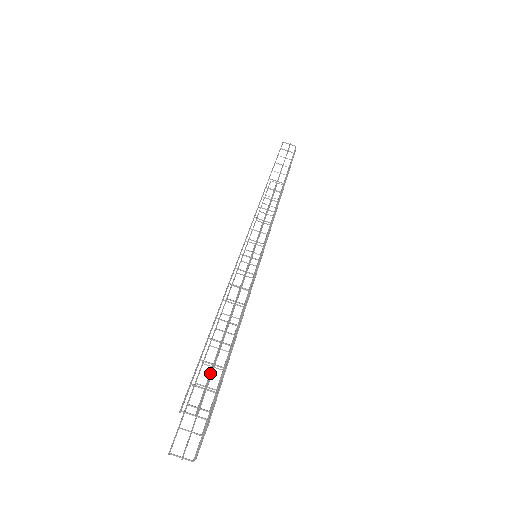
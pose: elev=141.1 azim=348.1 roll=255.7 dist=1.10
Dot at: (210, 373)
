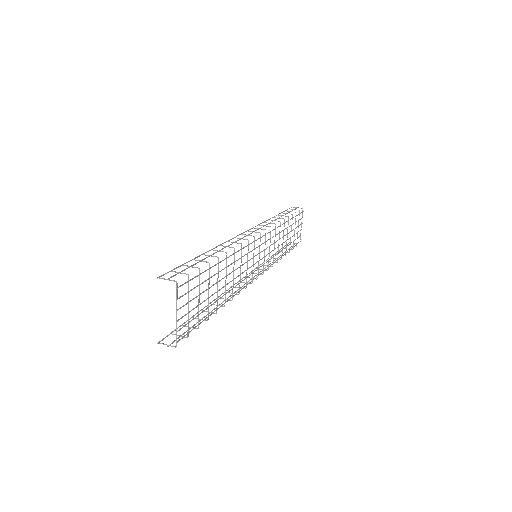
Dot at: (187, 268)
